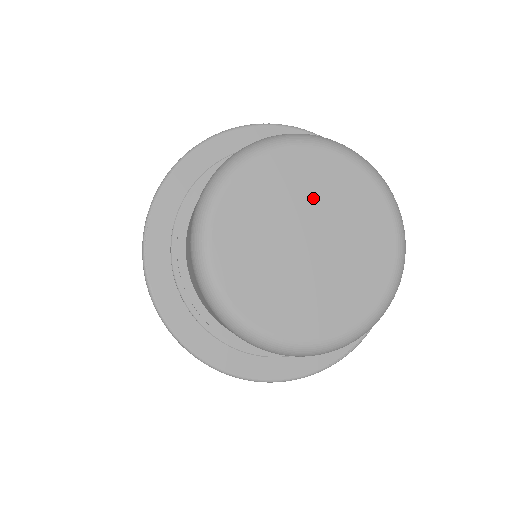
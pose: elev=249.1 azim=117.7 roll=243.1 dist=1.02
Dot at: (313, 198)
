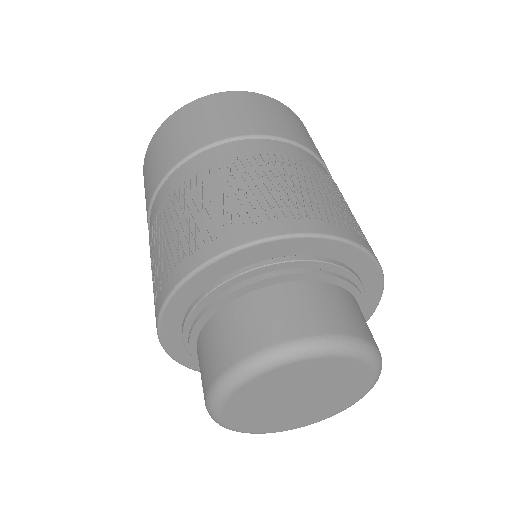
Dot at: (331, 384)
